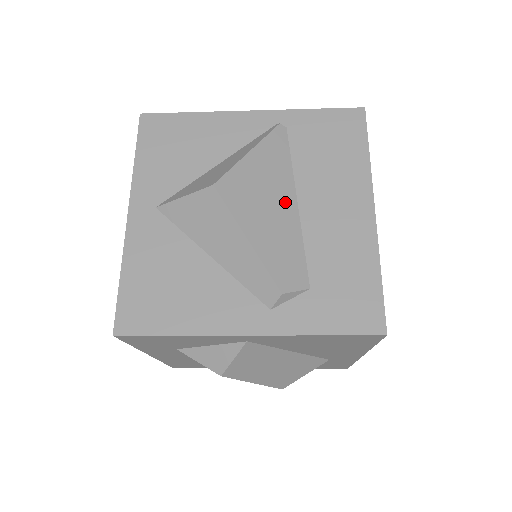
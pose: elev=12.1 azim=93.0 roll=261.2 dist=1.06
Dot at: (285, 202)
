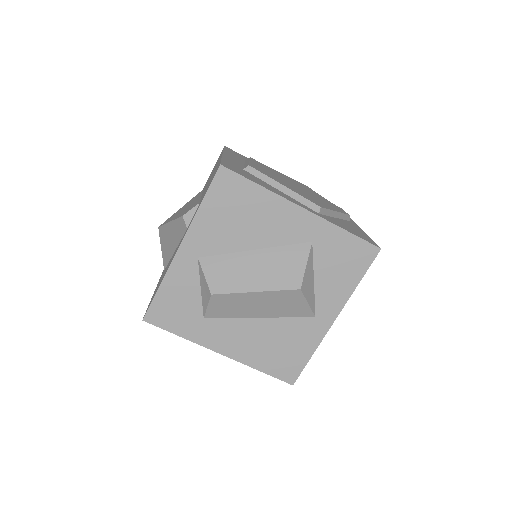
Dot at: occluded
